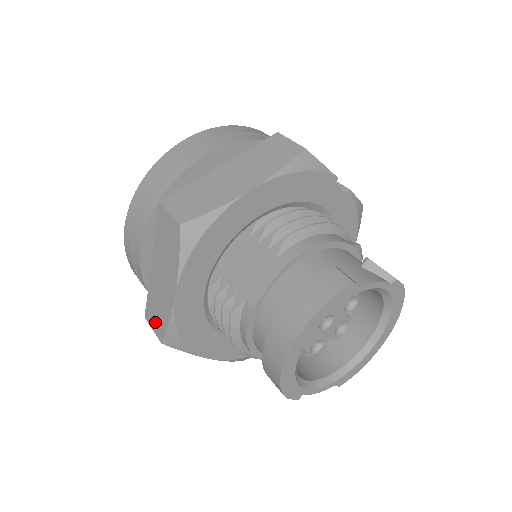
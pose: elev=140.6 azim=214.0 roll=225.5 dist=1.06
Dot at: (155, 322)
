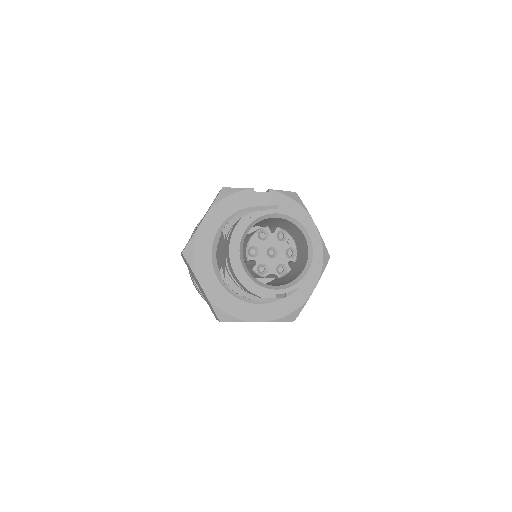
Dot at: (214, 314)
